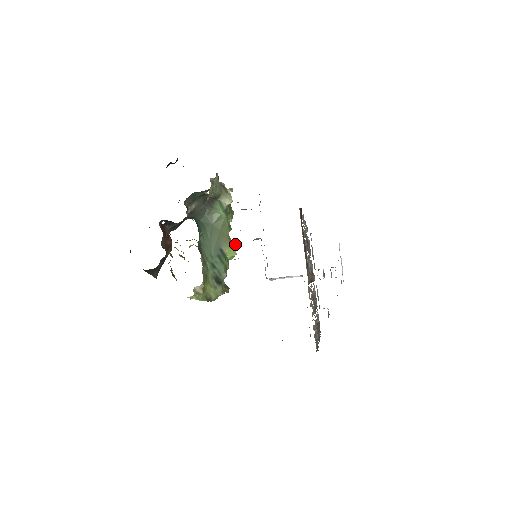
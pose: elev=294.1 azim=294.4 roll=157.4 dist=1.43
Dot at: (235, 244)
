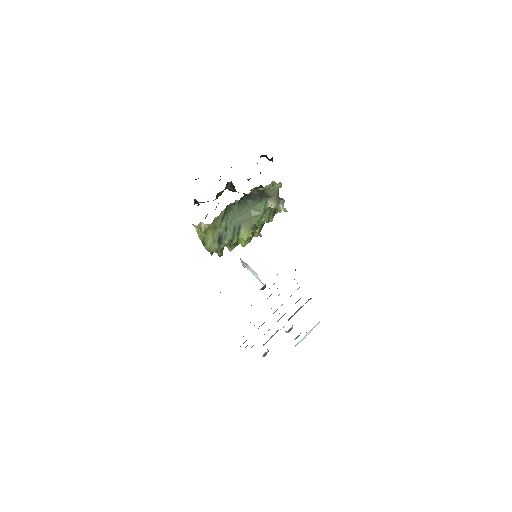
Dot at: occluded
